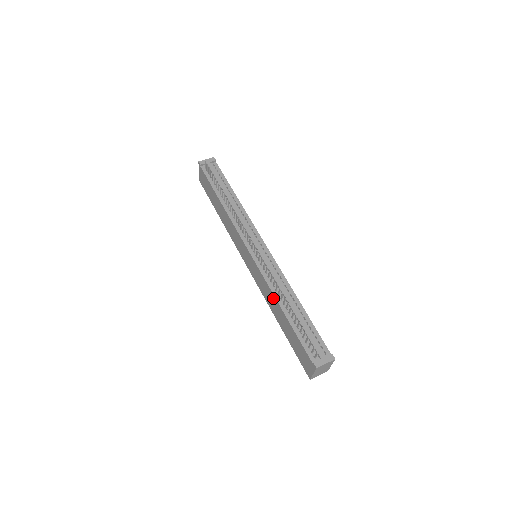
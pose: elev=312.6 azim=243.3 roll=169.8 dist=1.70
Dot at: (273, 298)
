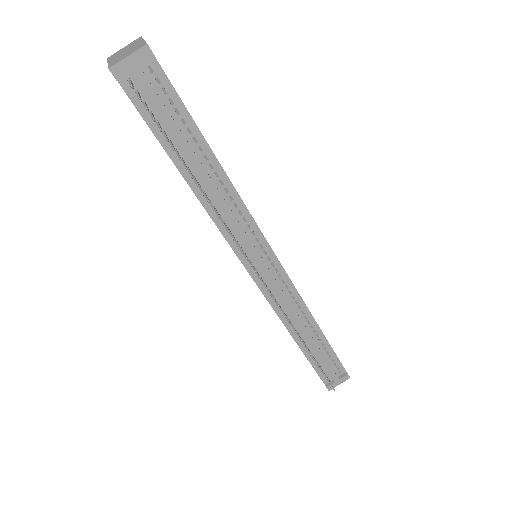
Dot at: occluded
